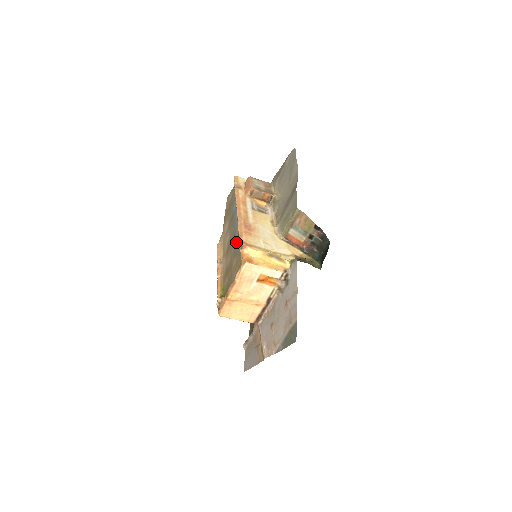
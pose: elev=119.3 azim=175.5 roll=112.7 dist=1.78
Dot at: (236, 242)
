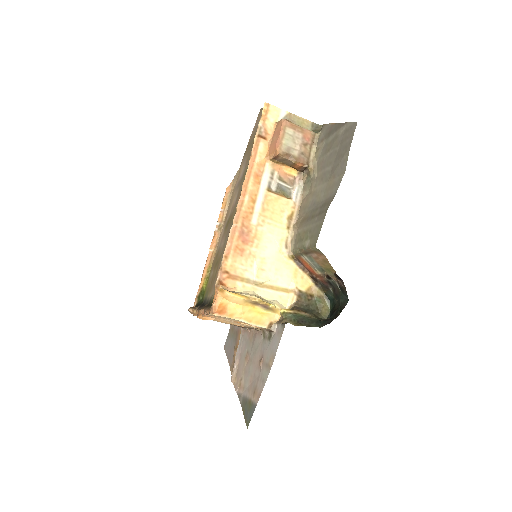
Dot at: occluded
